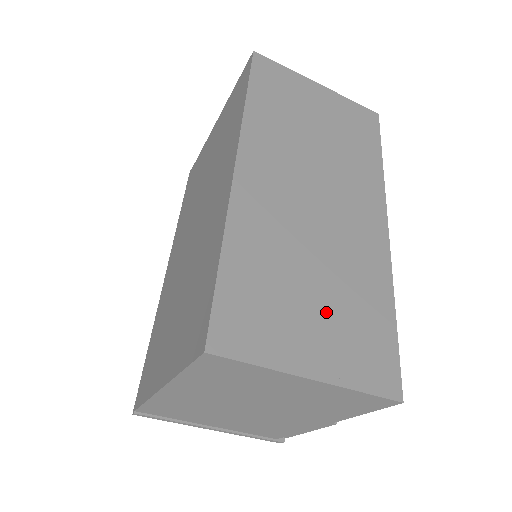
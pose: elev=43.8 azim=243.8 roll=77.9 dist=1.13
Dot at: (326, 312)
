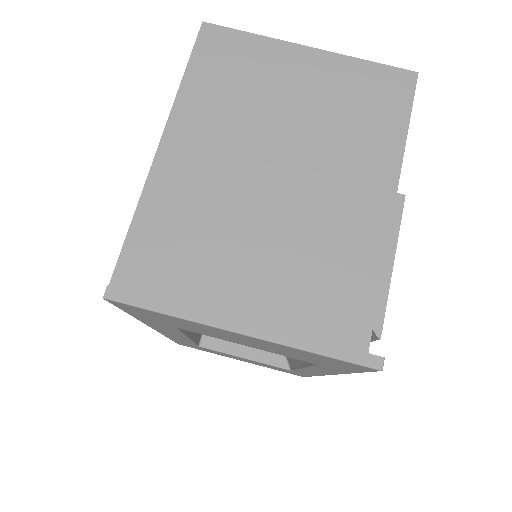
Dot at: occluded
